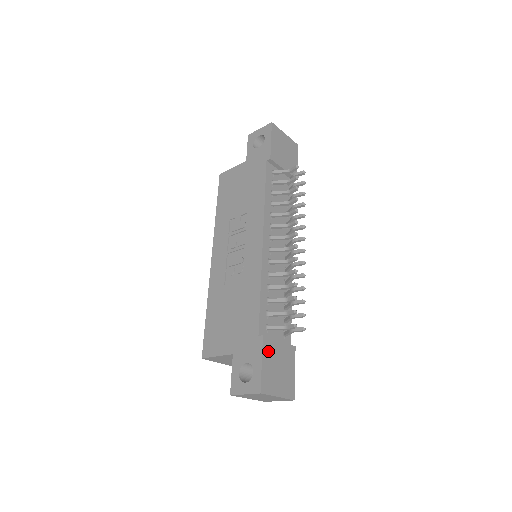
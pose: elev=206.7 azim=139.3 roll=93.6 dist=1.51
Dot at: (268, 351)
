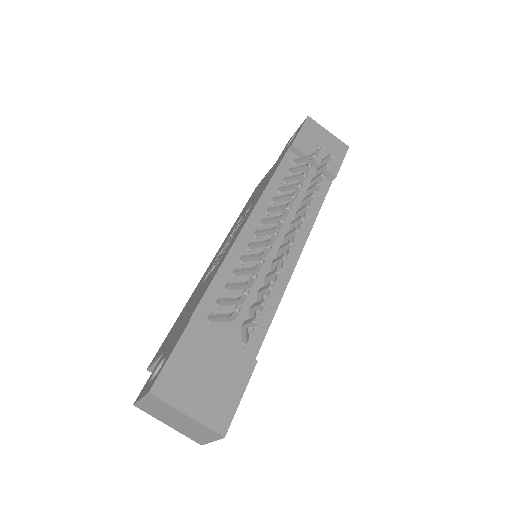
Dot at: (193, 343)
